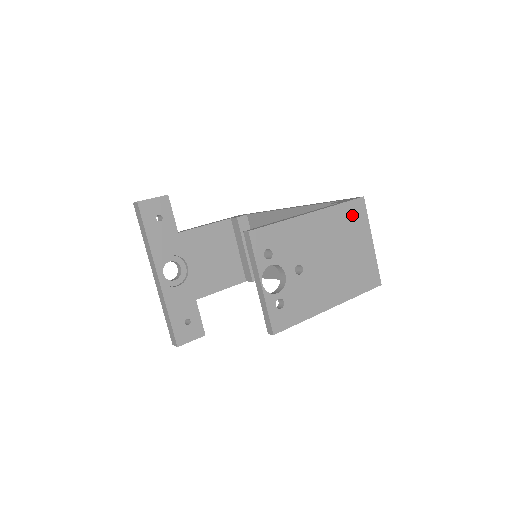
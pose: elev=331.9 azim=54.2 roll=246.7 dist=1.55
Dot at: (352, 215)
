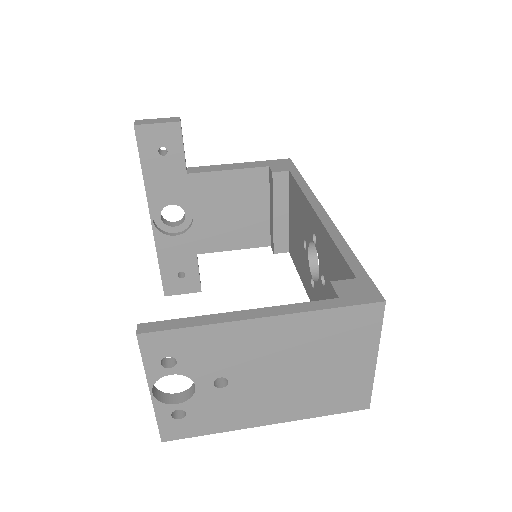
Dot at: (349, 325)
